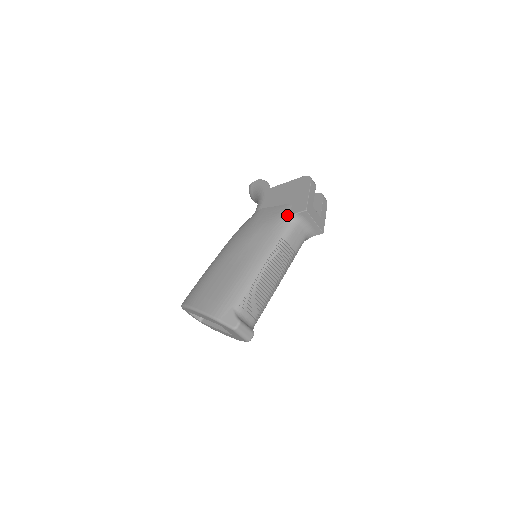
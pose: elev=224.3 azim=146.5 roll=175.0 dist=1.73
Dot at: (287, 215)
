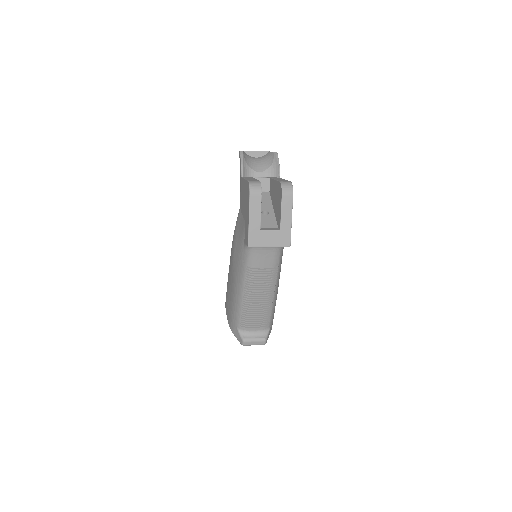
Dot at: (244, 240)
